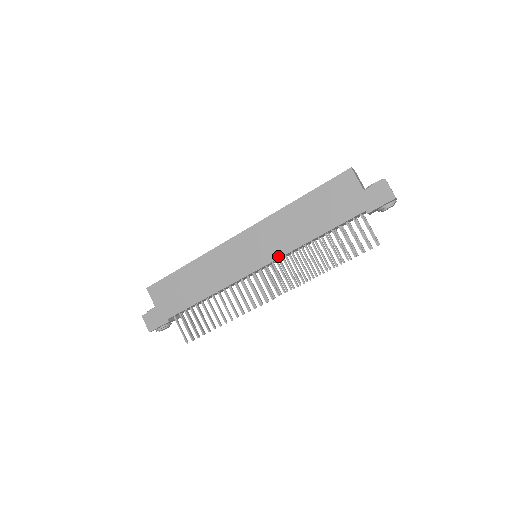
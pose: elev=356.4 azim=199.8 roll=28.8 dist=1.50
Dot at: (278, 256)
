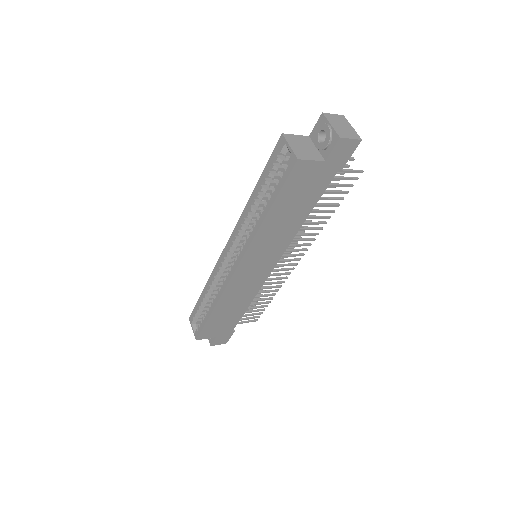
Dot at: (284, 250)
